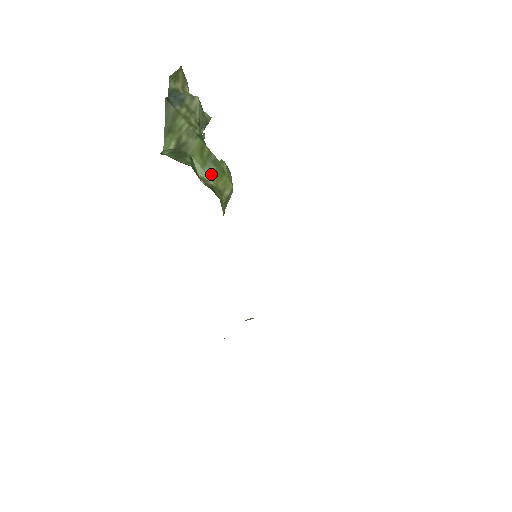
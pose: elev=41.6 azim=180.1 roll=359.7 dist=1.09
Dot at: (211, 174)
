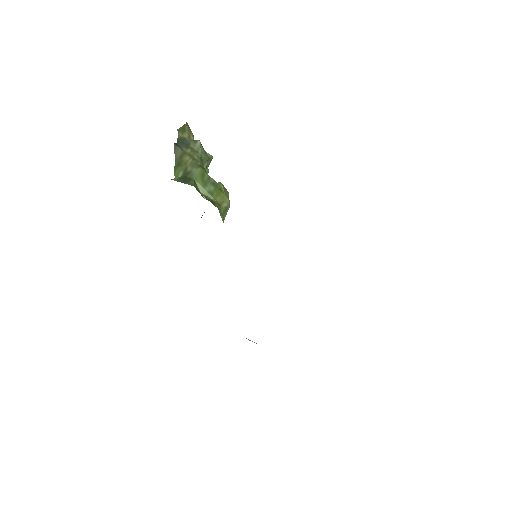
Dot at: (211, 192)
